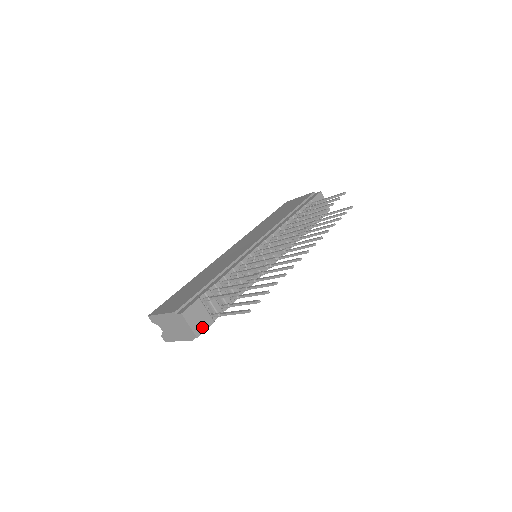
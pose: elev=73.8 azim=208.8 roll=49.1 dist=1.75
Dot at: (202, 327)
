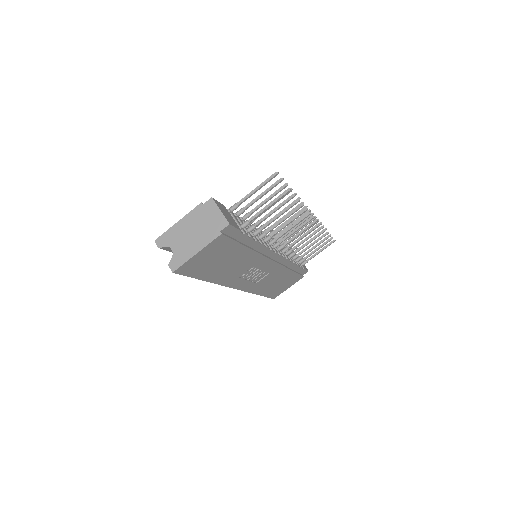
Dot at: (232, 223)
